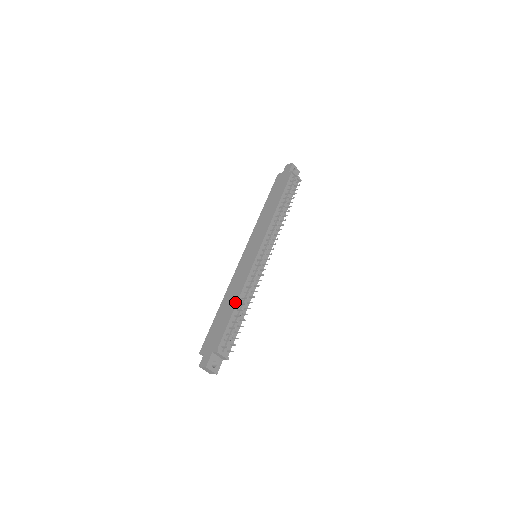
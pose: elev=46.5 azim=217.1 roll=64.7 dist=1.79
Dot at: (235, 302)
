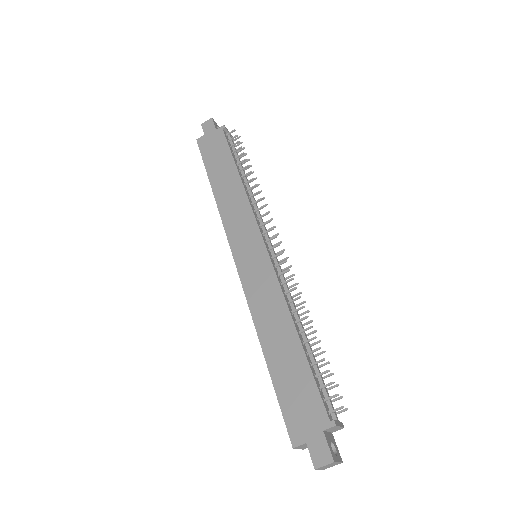
Dot at: (293, 333)
